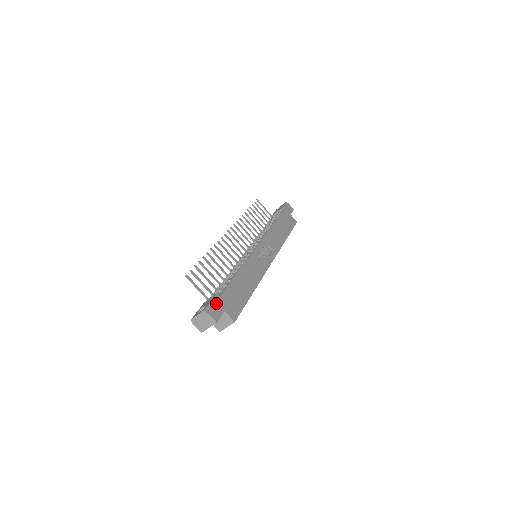
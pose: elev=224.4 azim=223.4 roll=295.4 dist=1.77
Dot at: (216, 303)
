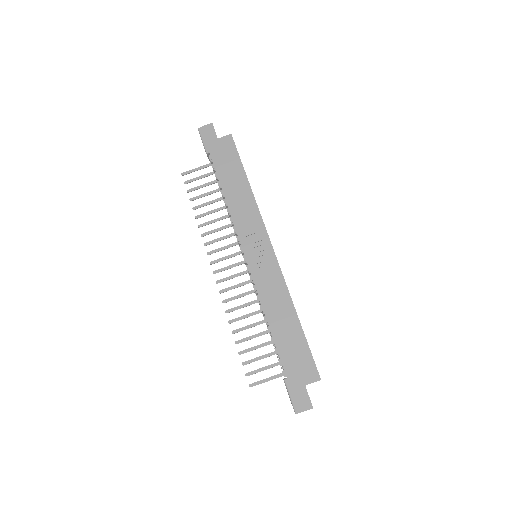
Dot at: (293, 391)
